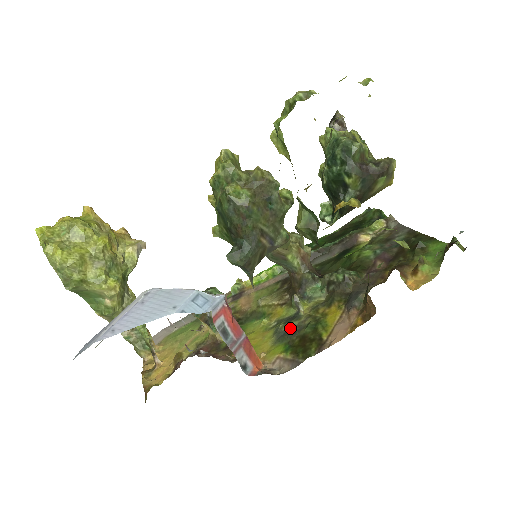
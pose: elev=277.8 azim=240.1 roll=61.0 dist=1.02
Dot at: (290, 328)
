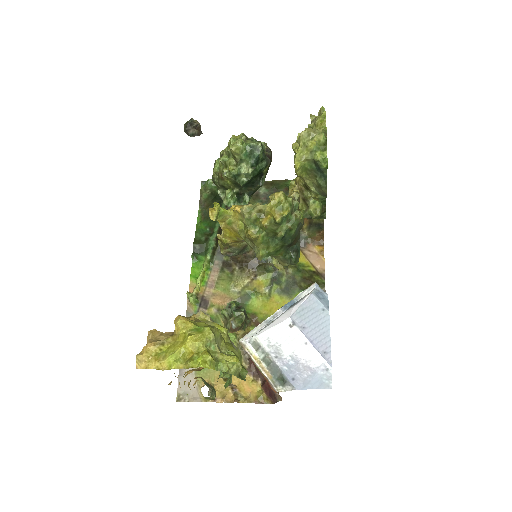
Dot at: (286, 283)
